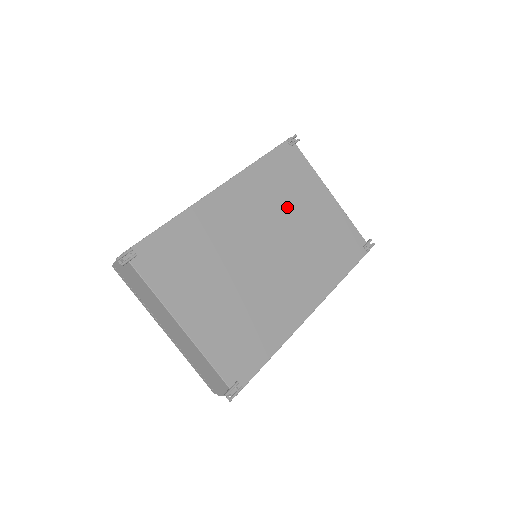
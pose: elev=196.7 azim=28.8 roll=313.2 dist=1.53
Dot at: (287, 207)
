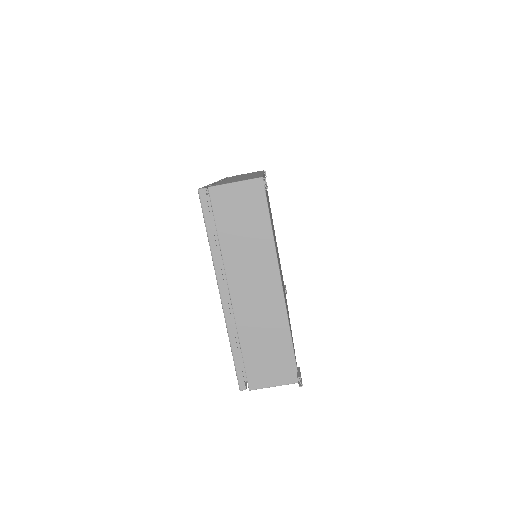
Dot at: occluded
